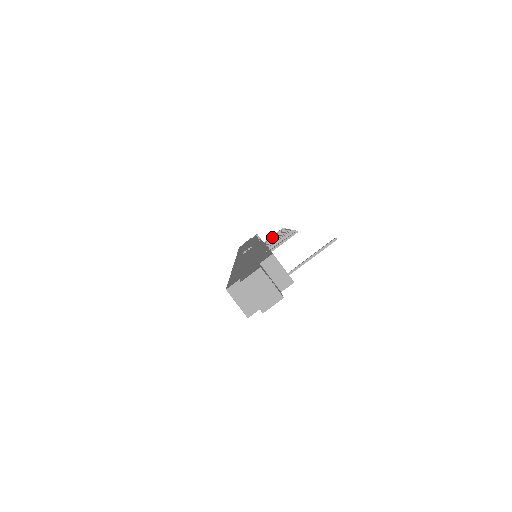
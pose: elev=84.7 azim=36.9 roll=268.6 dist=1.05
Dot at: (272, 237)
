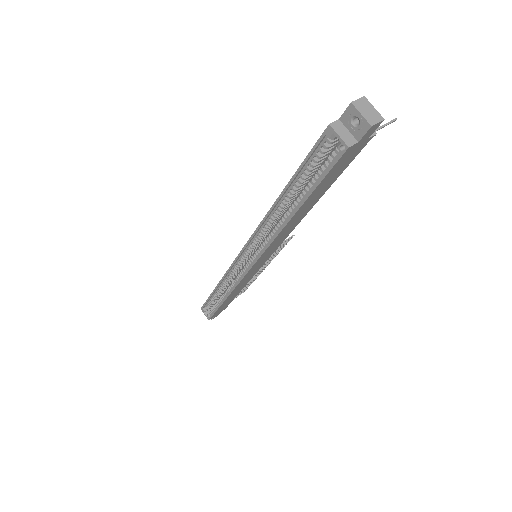
Dot at: occluded
